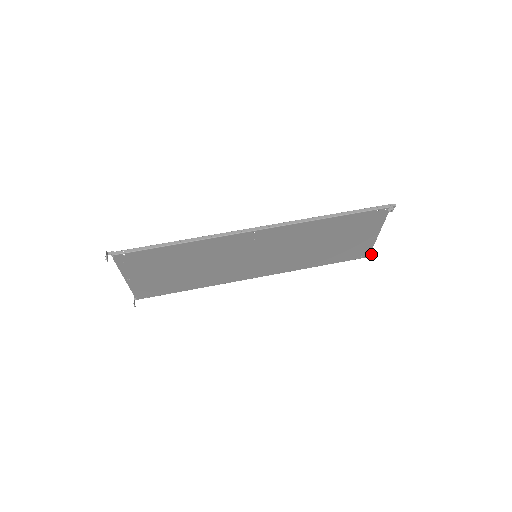
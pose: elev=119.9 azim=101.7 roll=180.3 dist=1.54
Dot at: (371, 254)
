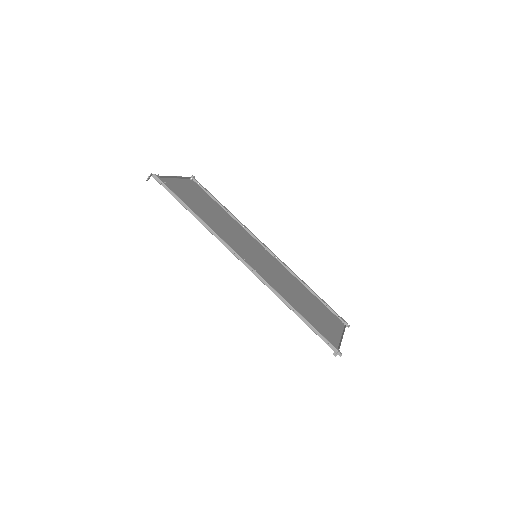
Dot at: (347, 326)
